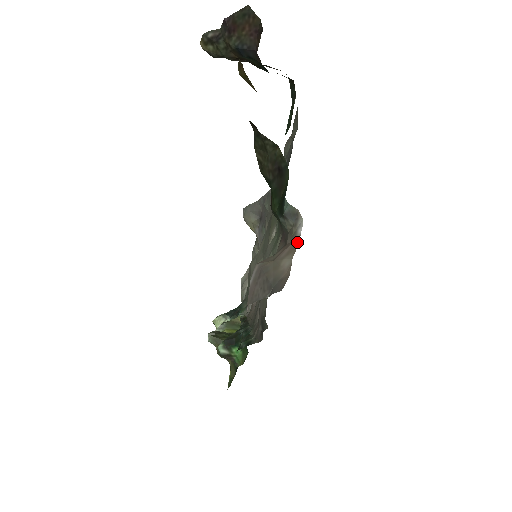
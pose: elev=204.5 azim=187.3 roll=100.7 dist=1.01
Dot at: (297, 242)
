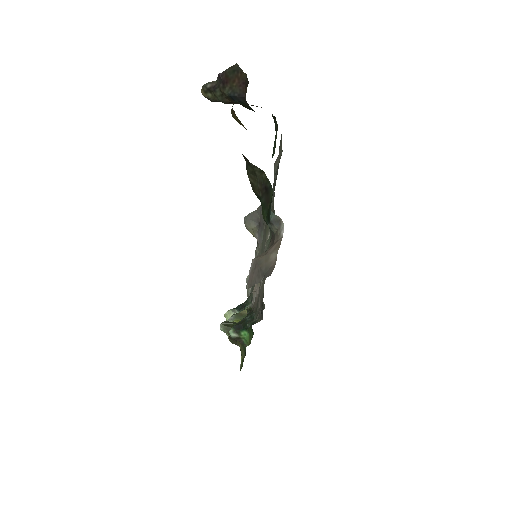
Dot at: occluded
